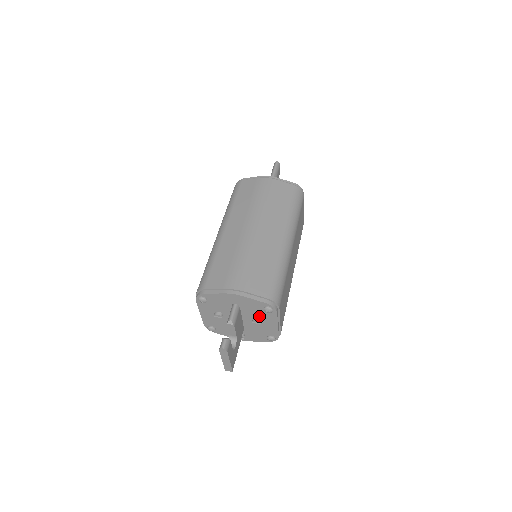
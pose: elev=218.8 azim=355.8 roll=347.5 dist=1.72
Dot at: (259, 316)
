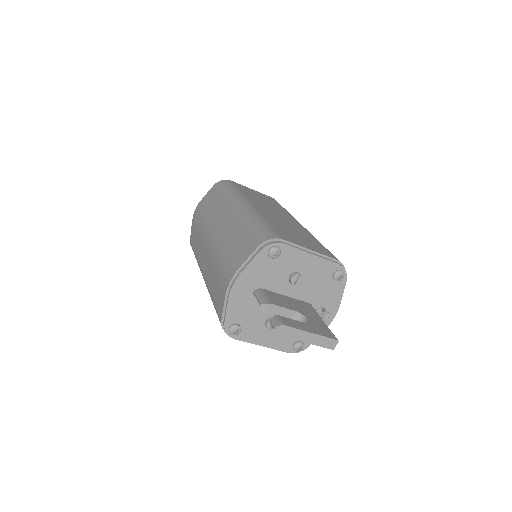
Dot at: (287, 271)
